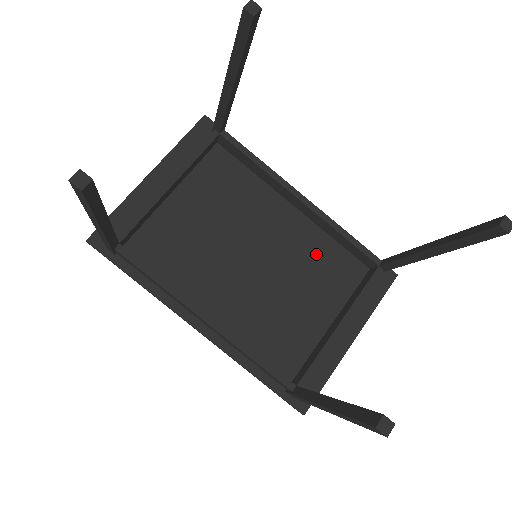
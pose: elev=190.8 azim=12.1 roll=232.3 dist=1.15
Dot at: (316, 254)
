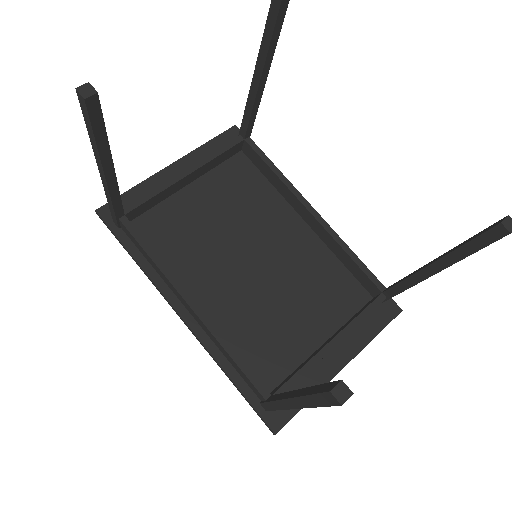
Dot at: (319, 271)
